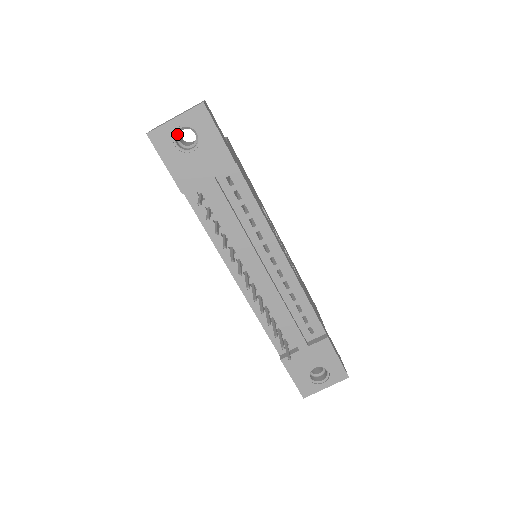
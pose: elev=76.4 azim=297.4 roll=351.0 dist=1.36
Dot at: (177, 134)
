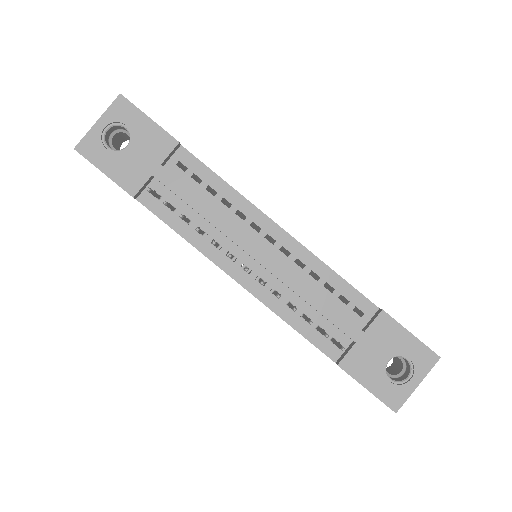
Dot at: (109, 142)
